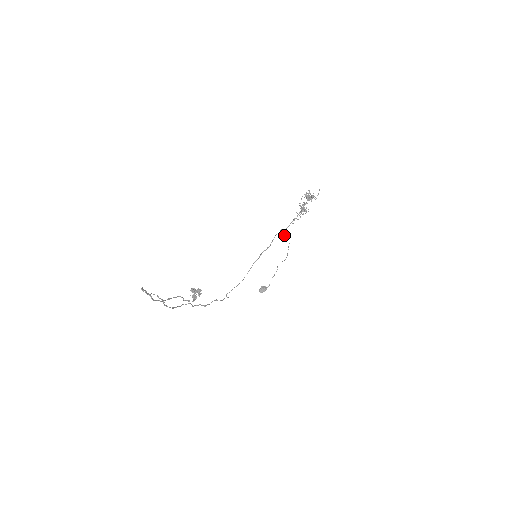
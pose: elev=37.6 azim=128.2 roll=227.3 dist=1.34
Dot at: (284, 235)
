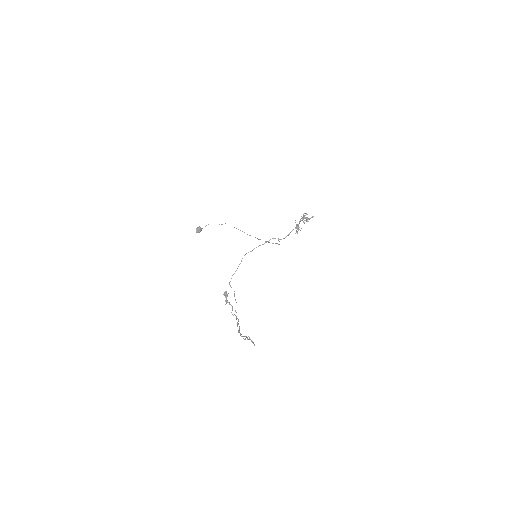
Dot at: occluded
